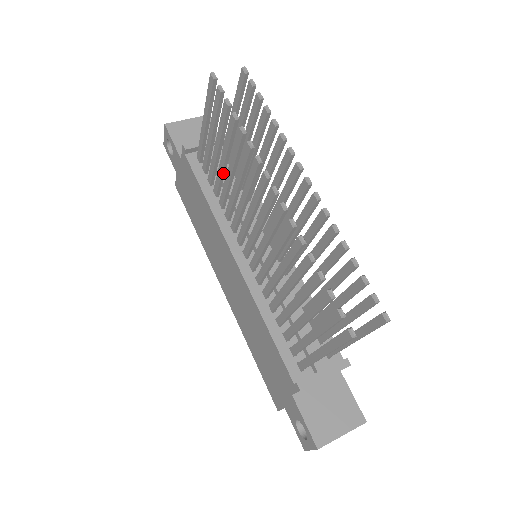
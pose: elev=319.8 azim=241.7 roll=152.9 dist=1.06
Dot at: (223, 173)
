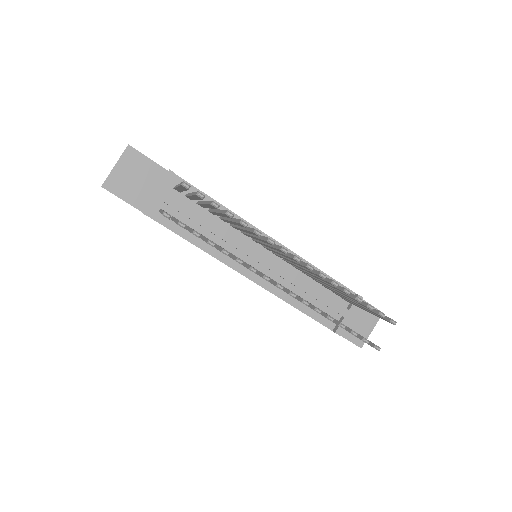
Dot at: occluded
